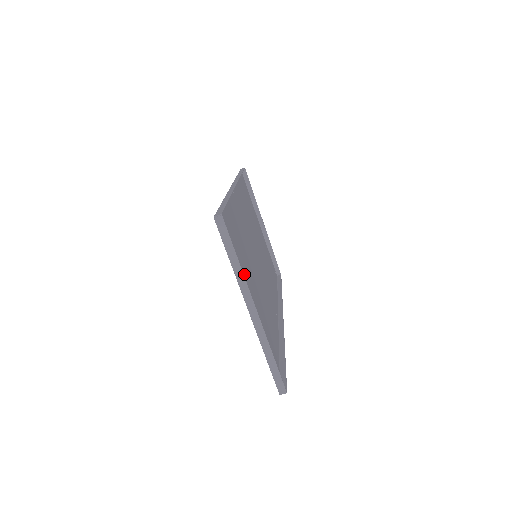
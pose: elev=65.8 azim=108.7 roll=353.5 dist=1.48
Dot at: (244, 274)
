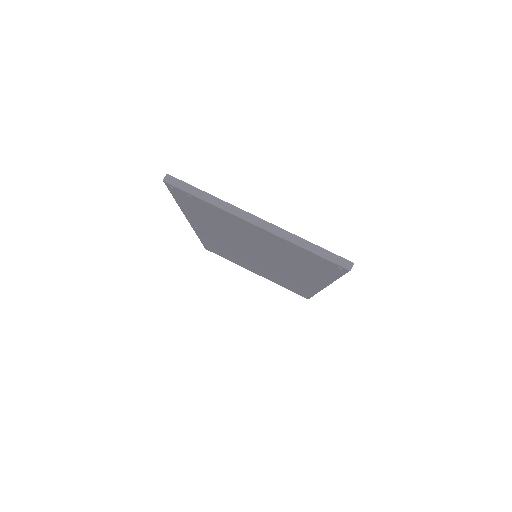
Dot at: (235, 225)
